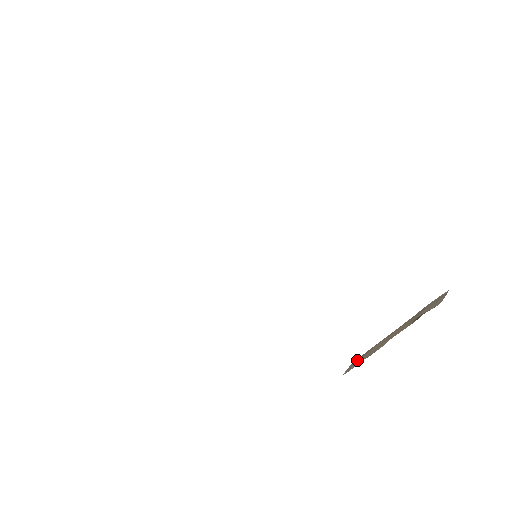
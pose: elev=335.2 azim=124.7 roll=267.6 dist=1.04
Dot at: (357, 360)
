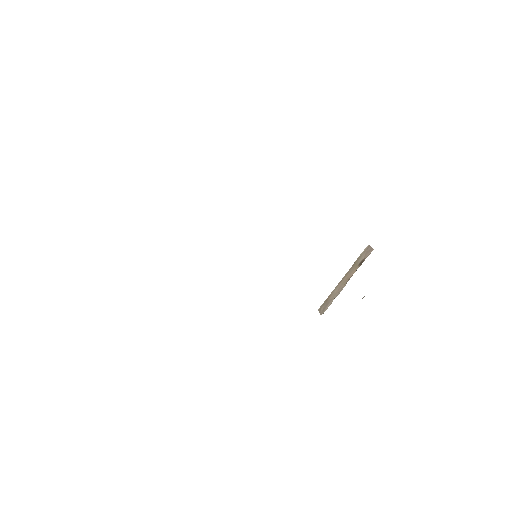
Dot at: (324, 304)
